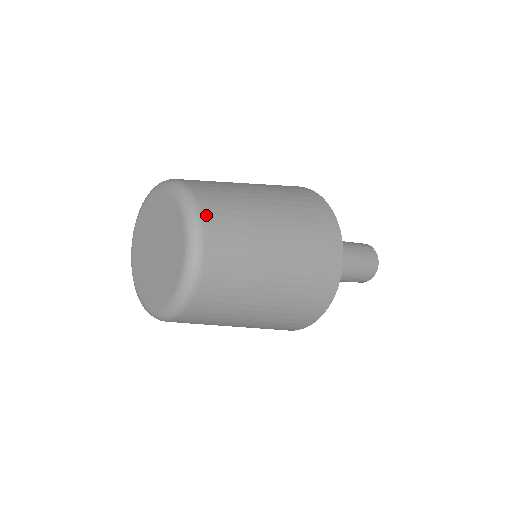
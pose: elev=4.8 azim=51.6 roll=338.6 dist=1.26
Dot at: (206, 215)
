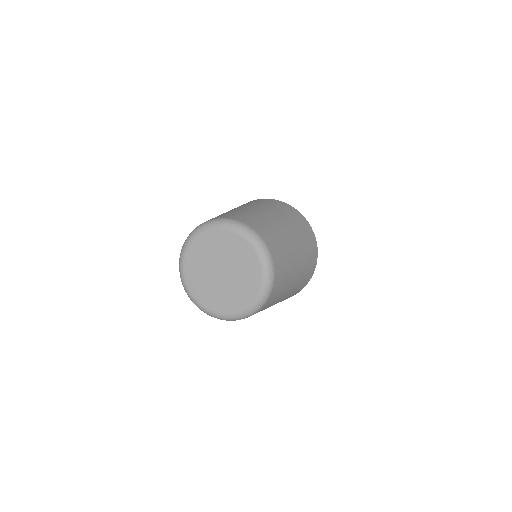
Dot at: (269, 300)
